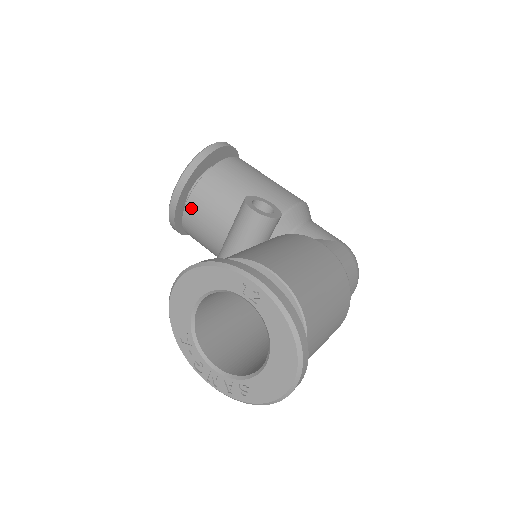
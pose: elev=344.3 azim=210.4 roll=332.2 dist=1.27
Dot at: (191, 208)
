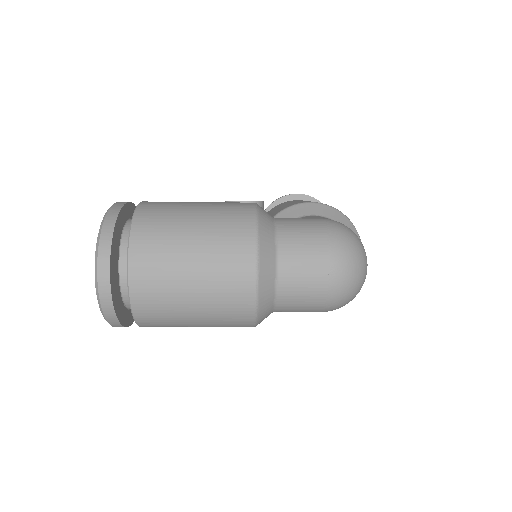
Dot at: occluded
